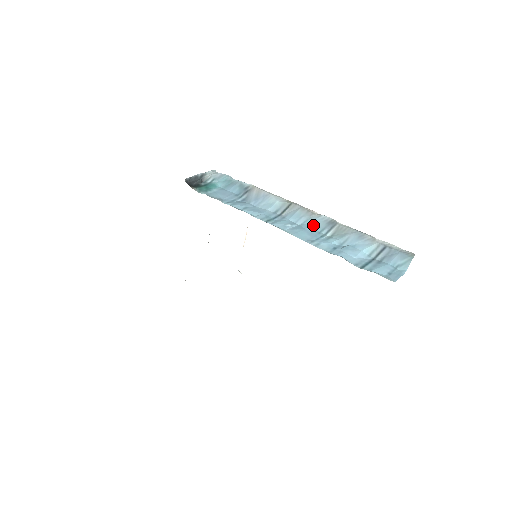
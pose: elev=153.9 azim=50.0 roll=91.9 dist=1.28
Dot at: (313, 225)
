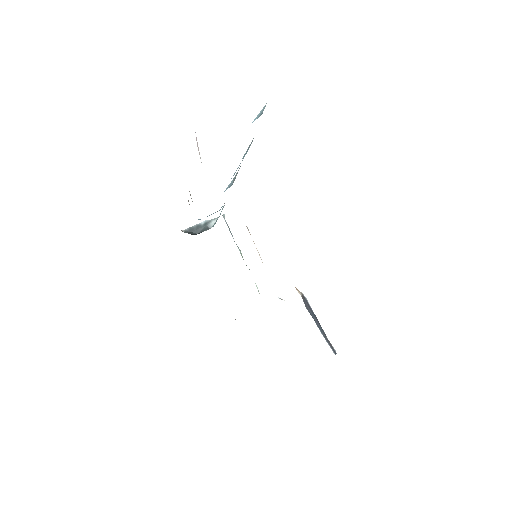
Dot at: occluded
